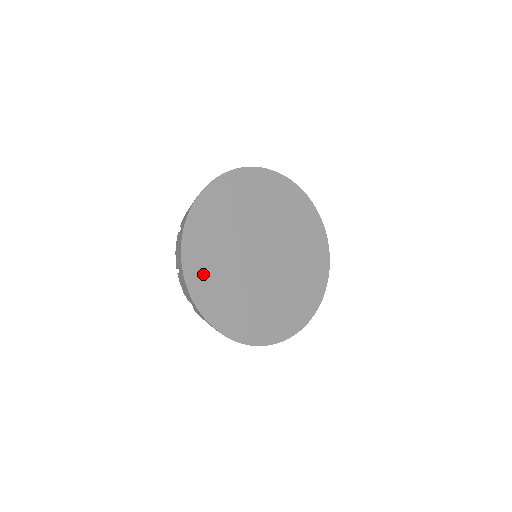
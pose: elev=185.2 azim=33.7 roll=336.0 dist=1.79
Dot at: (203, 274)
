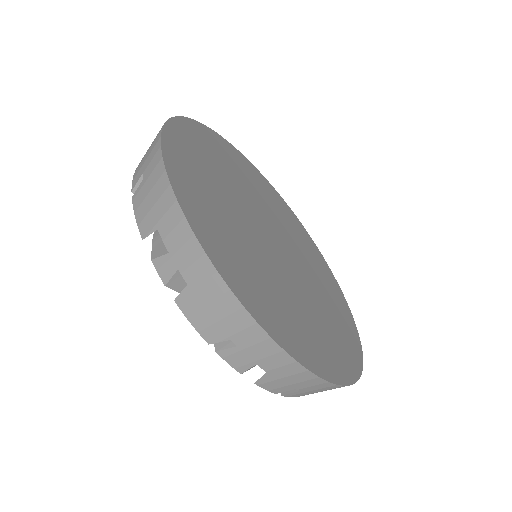
Dot at: (193, 182)
